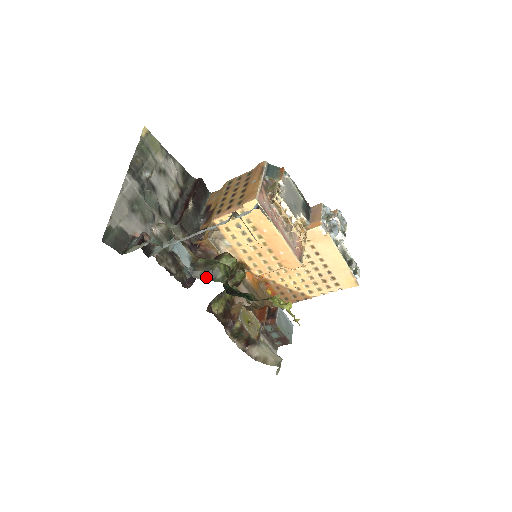
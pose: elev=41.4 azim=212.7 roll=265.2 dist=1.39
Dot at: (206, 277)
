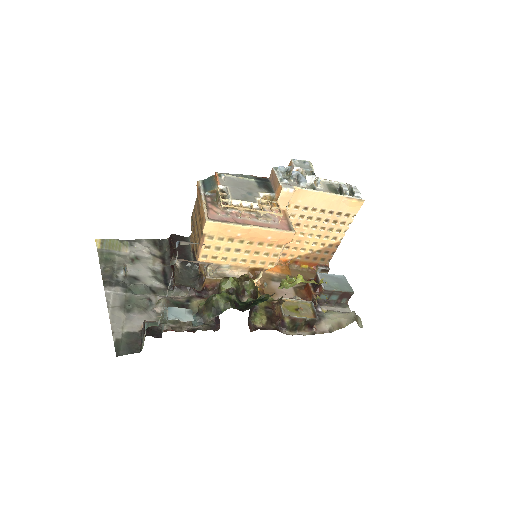
Dot at: (214, 315)
